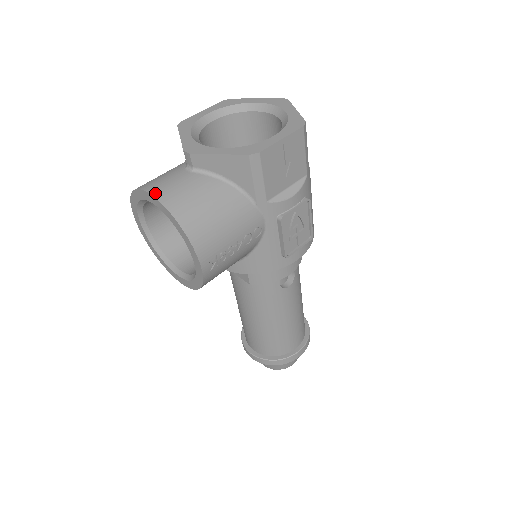
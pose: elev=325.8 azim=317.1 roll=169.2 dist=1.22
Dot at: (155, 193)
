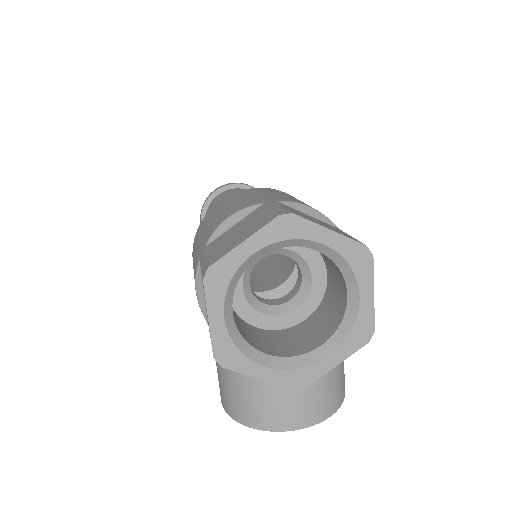
Dot at: (305, 425)
